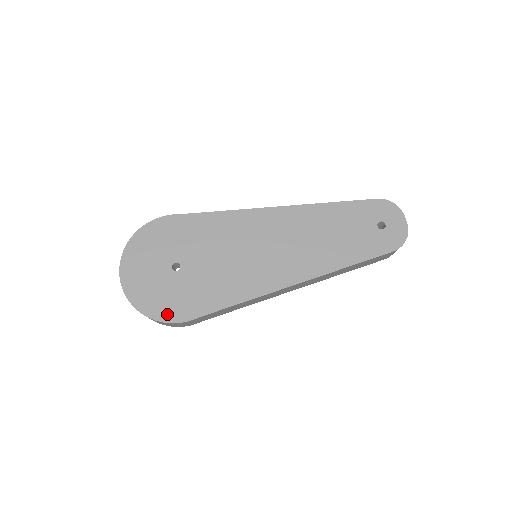
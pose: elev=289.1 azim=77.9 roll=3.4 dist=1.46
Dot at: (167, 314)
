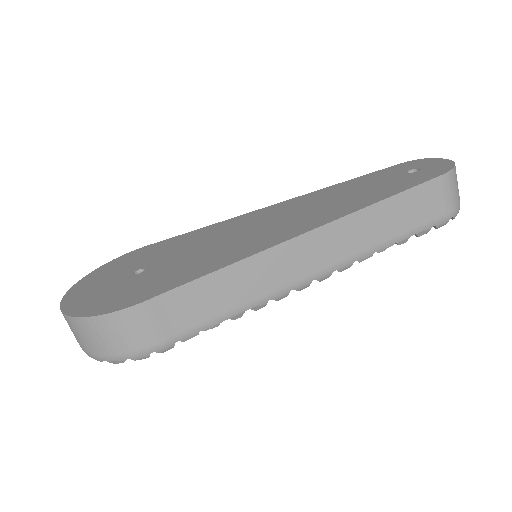
Dot at: (111, 306)
